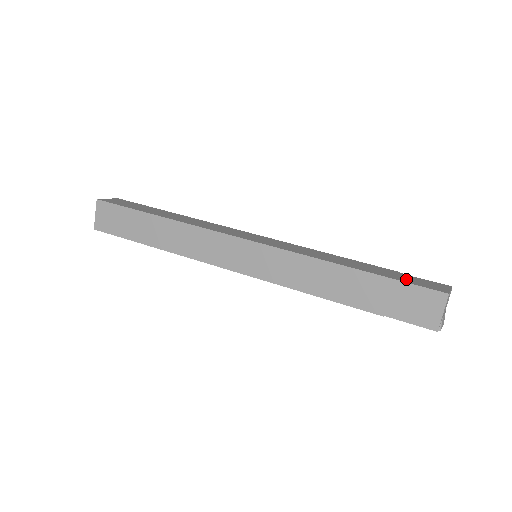
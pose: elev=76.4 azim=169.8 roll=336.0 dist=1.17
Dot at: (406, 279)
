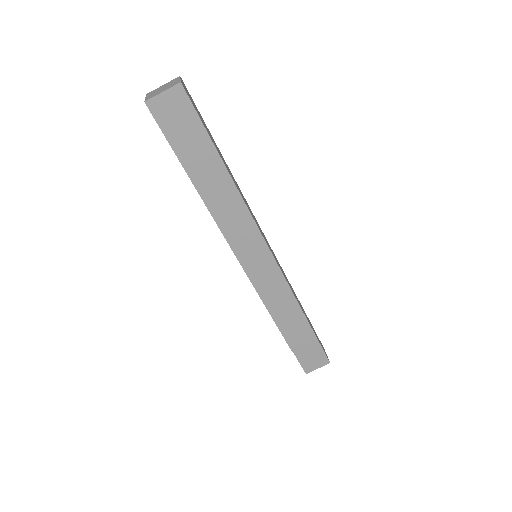
Dot at: (318, 339)
